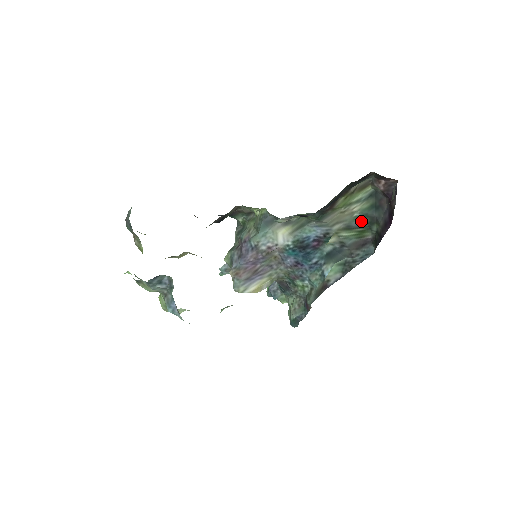
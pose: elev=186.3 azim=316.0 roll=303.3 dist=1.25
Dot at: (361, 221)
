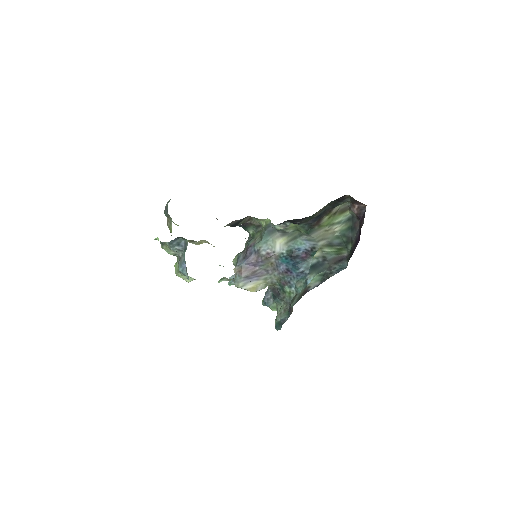
Dot at: (340, 240)
